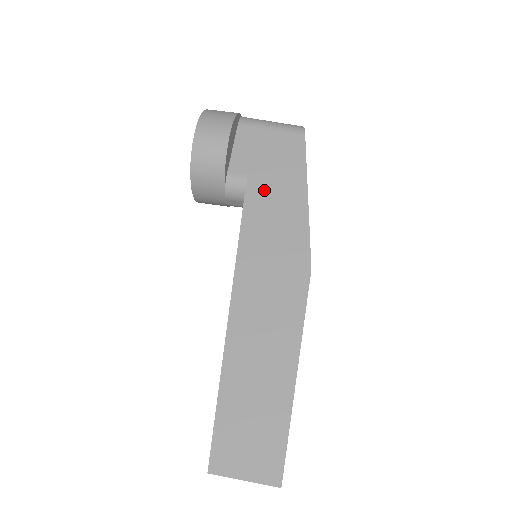
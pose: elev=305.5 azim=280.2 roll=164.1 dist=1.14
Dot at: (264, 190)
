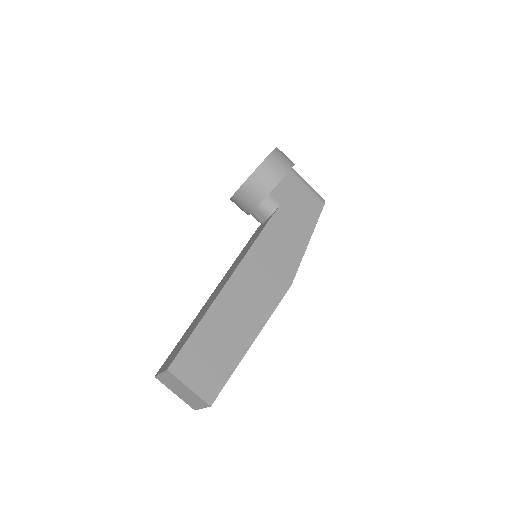
Dot at: (286, 219)
